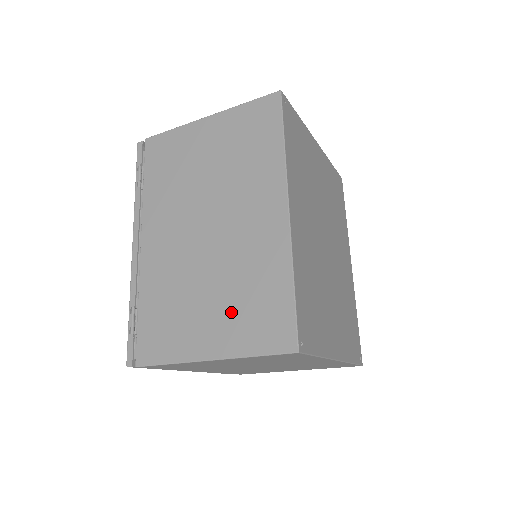
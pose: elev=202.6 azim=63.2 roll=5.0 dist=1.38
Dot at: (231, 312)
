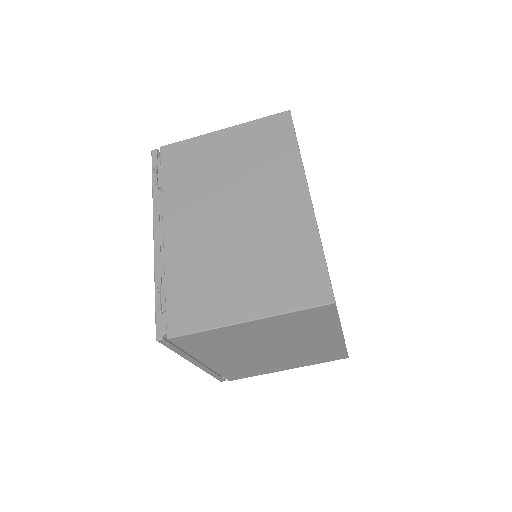
Dot at: (266, 278)
